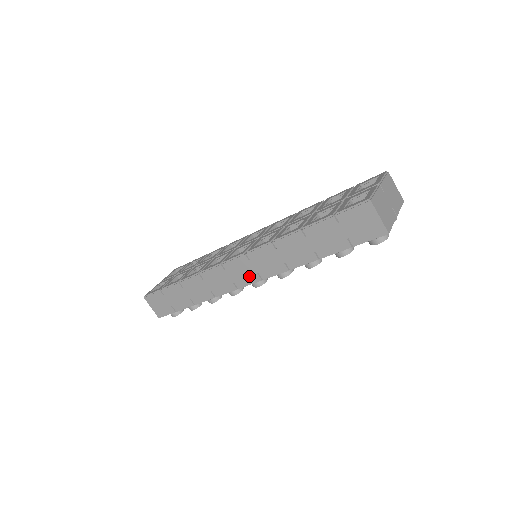
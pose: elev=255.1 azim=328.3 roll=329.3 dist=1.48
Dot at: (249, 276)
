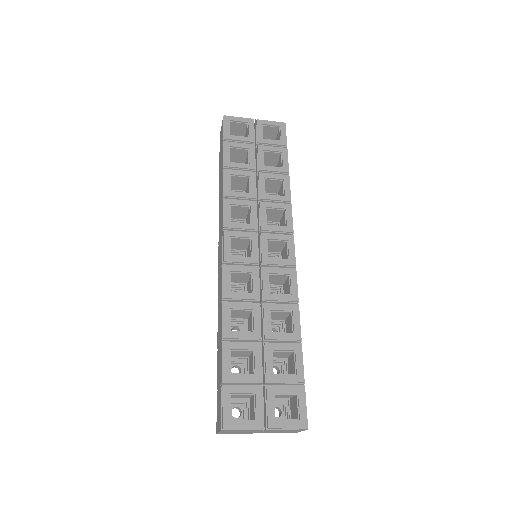
Dot at: (219, 262)
